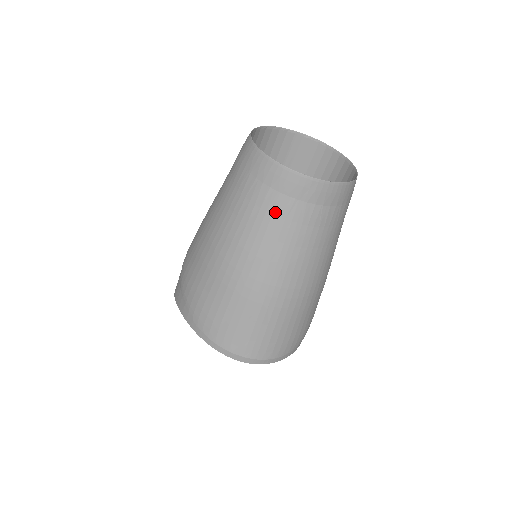
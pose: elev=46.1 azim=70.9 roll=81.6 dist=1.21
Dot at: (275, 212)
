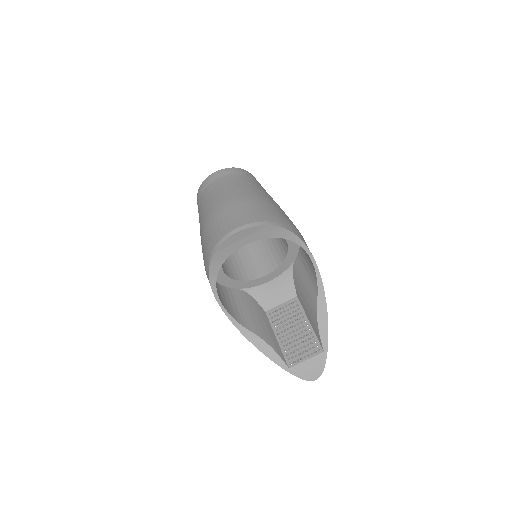
Dot at: (209, 191)
